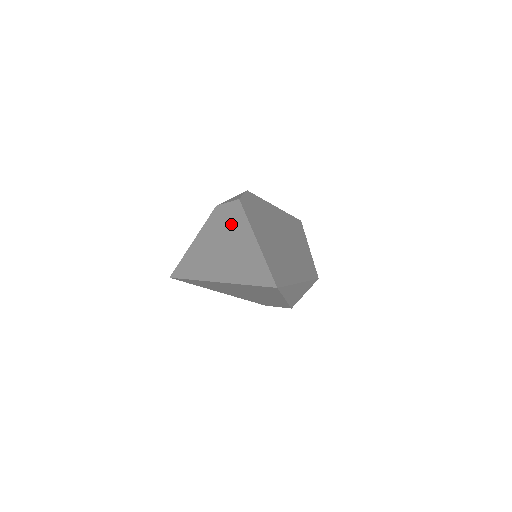
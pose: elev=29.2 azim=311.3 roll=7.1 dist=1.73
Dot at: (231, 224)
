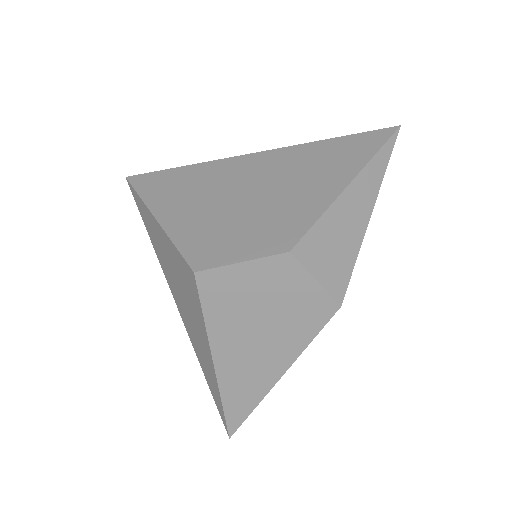
Dot at: occluded
